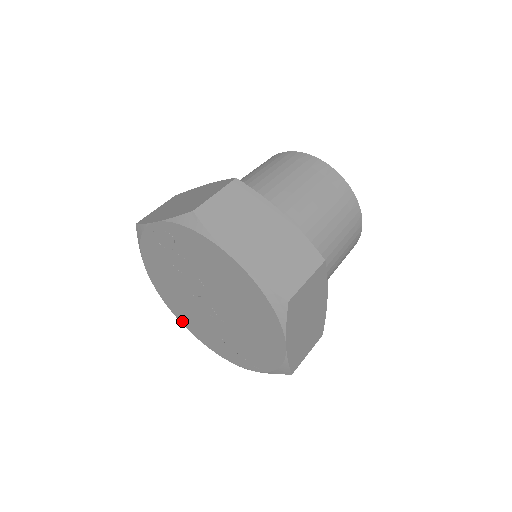
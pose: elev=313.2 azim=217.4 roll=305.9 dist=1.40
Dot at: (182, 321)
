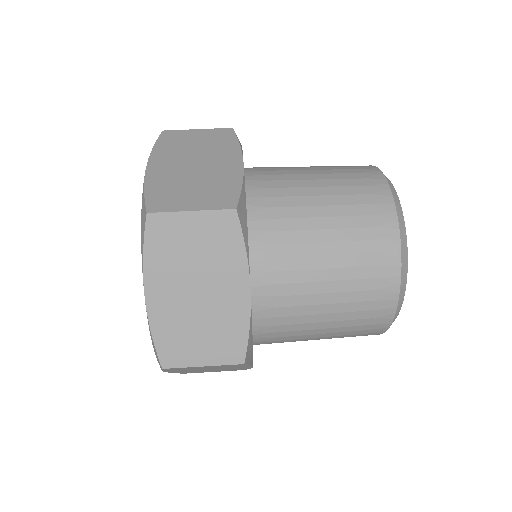
Dot at: occluded
